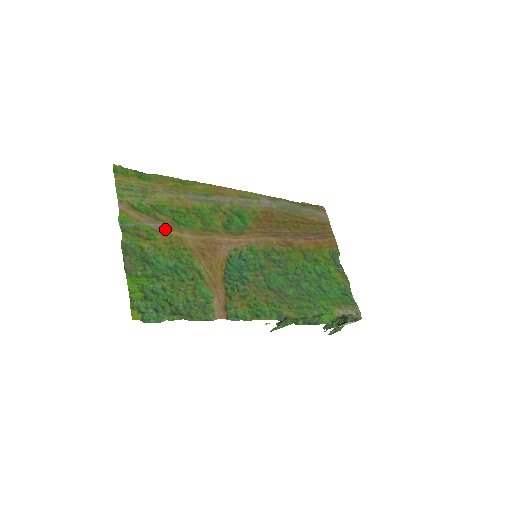
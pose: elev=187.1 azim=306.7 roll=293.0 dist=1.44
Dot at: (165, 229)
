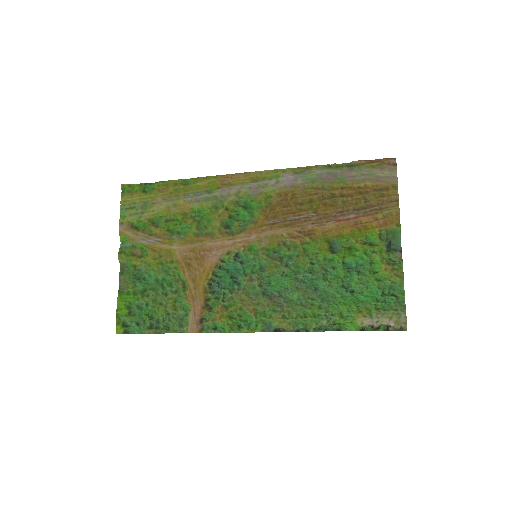
Dot at: (155, 244)
